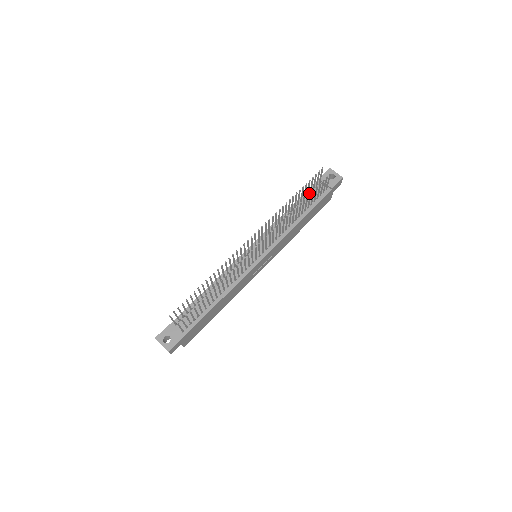
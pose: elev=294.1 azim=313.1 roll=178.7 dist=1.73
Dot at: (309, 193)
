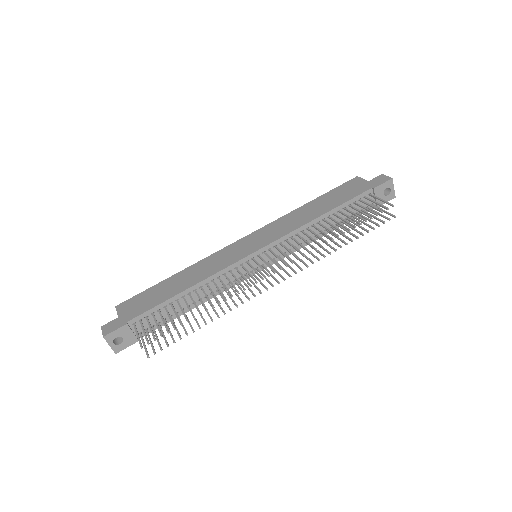
Dot at: (353, 202)
